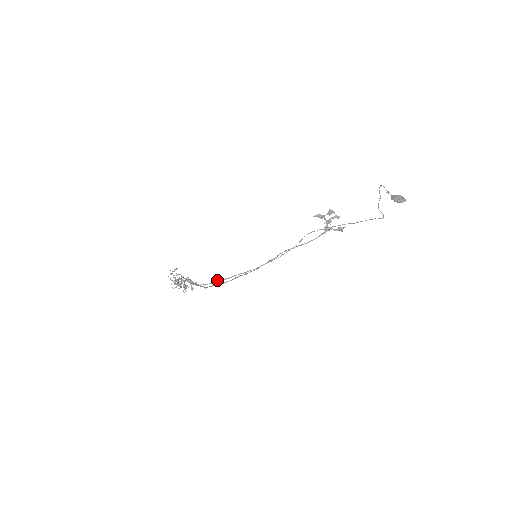
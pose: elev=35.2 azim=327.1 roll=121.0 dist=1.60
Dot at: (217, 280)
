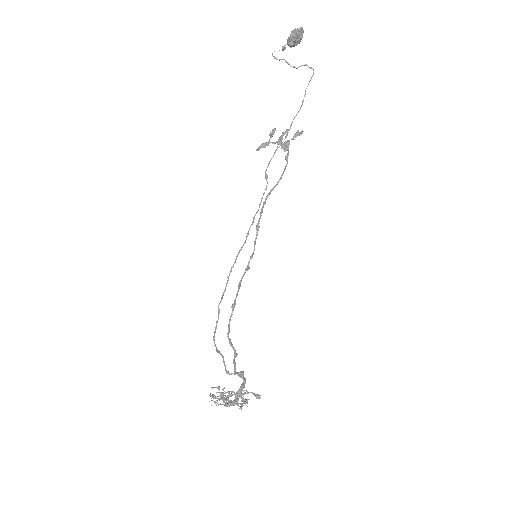
Dot at: occluded
